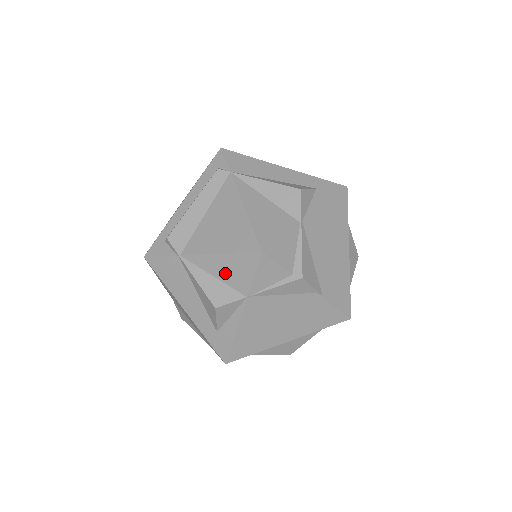
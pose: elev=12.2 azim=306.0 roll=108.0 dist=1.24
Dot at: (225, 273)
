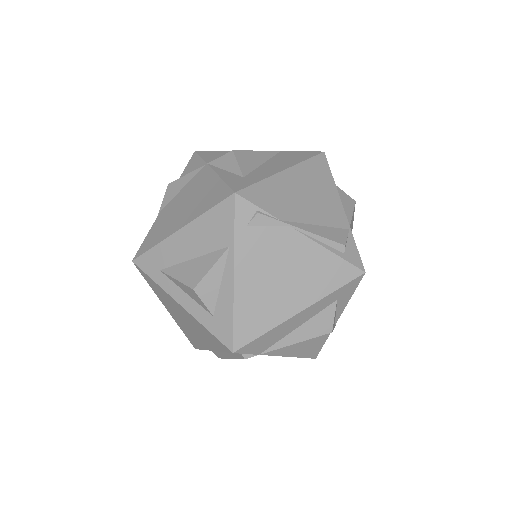
Dot at: occluded
